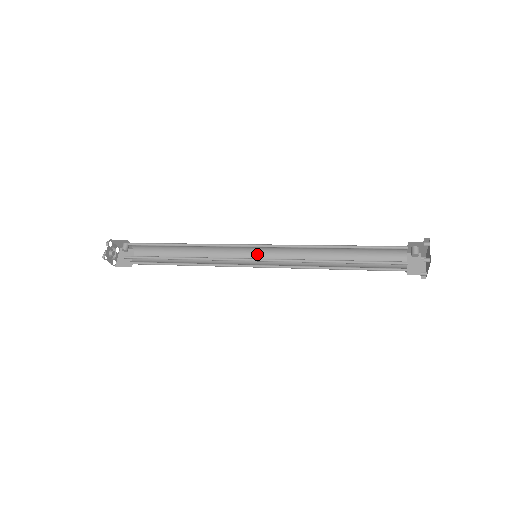
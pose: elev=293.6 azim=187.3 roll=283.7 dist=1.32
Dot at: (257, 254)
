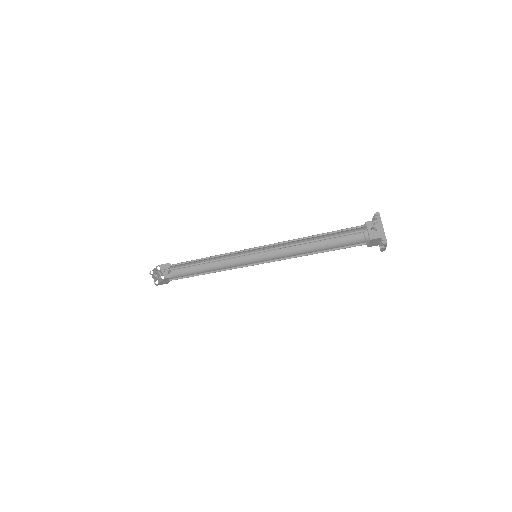
Dot at: (258, 259)
